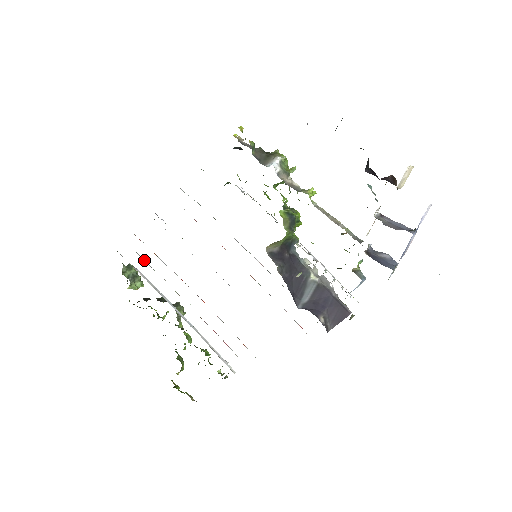
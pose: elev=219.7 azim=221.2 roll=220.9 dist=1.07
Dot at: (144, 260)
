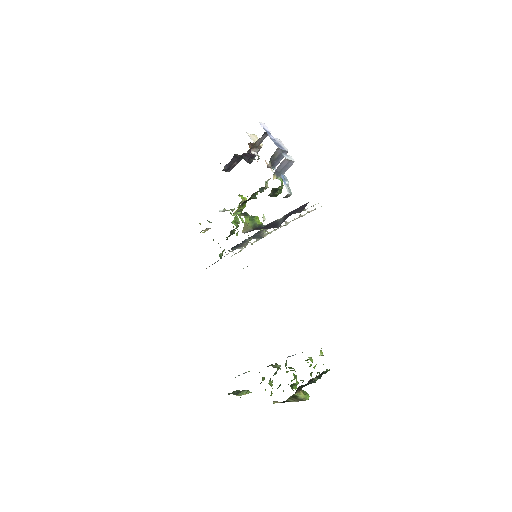
Dot at: occluded
